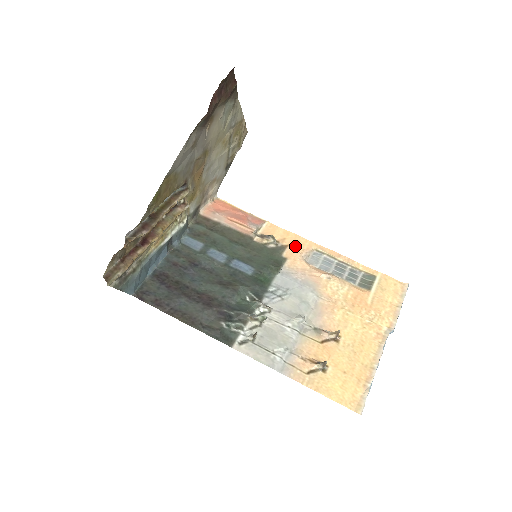
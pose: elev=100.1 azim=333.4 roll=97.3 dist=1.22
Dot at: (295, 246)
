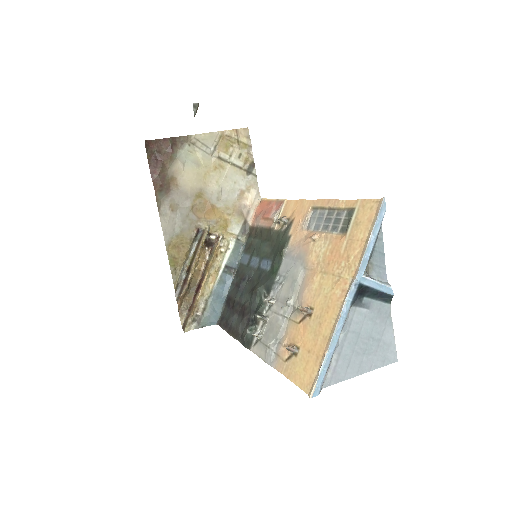
Dot at: (298, 216)
